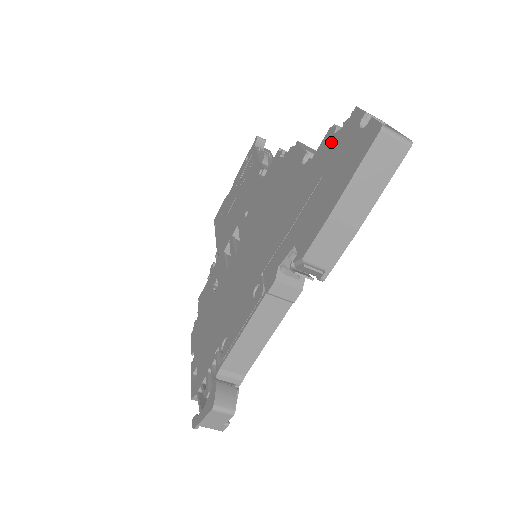
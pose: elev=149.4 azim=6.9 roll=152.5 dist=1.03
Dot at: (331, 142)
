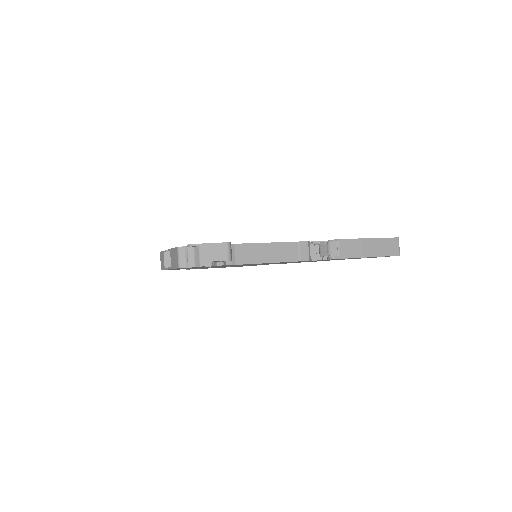
Dot at: occluded
